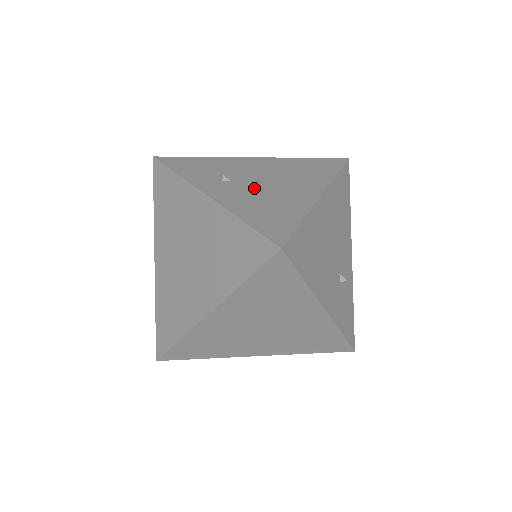
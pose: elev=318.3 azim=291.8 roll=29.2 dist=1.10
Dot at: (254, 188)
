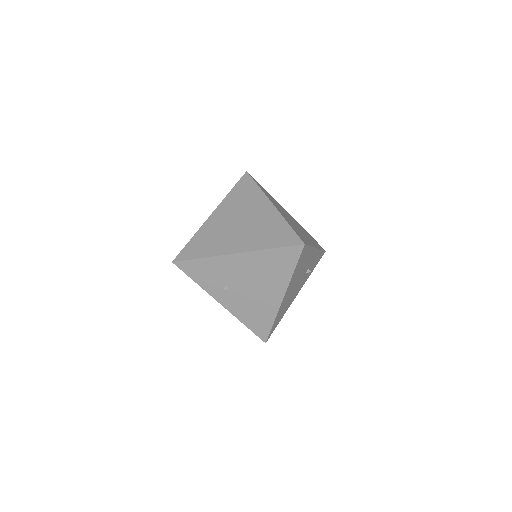
Dot at: (244, 296)
